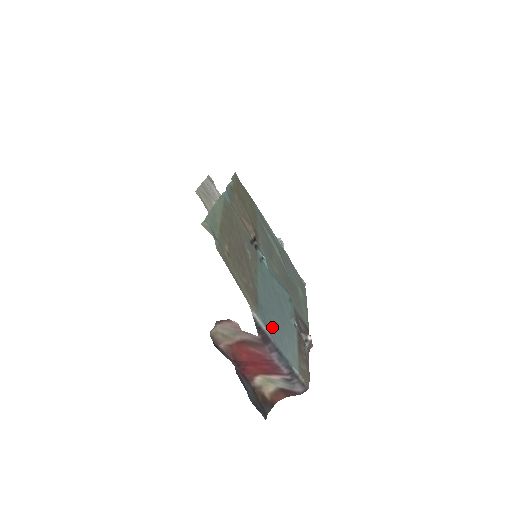
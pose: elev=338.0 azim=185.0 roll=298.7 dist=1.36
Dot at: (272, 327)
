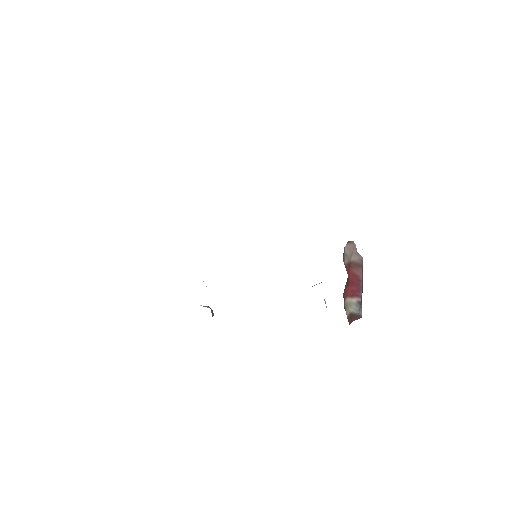
Dot at: occluded
